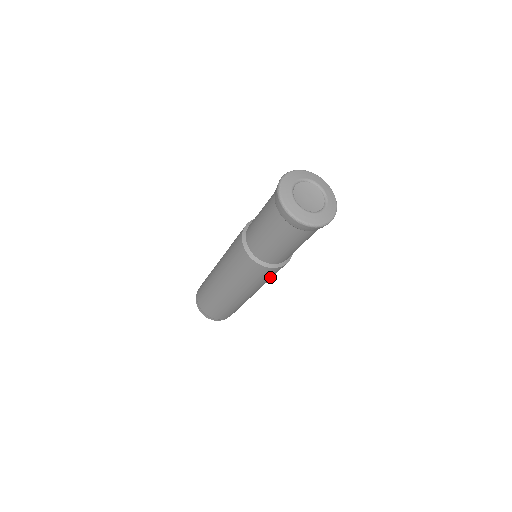
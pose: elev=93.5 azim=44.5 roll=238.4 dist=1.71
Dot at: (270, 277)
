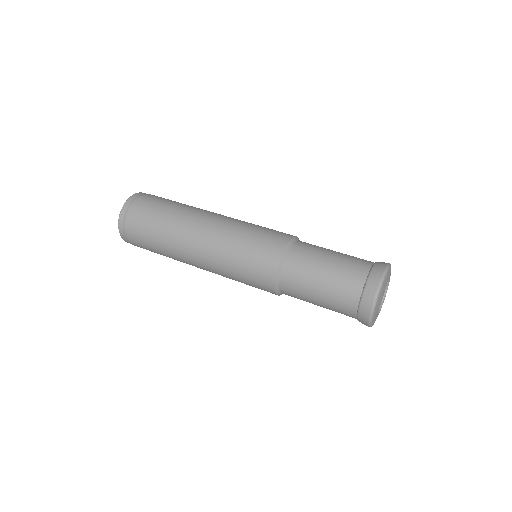
Dot at: occluded
